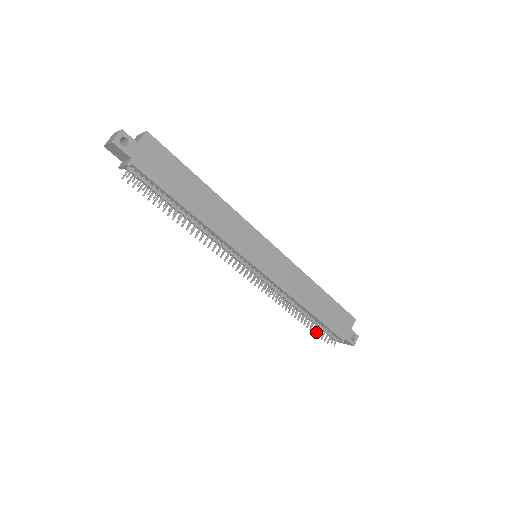
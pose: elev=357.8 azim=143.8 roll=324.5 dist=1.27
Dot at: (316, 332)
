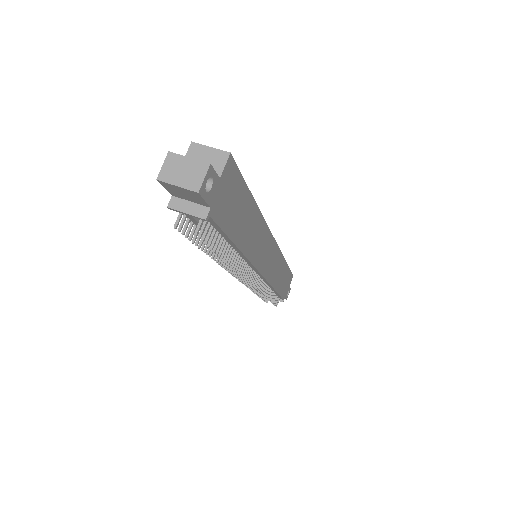
Dot at: (264, 298)
